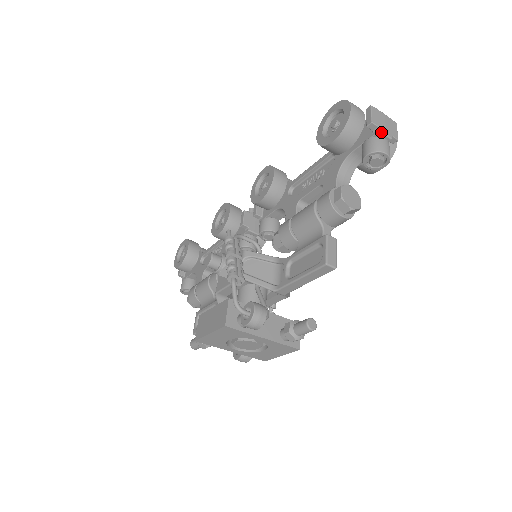
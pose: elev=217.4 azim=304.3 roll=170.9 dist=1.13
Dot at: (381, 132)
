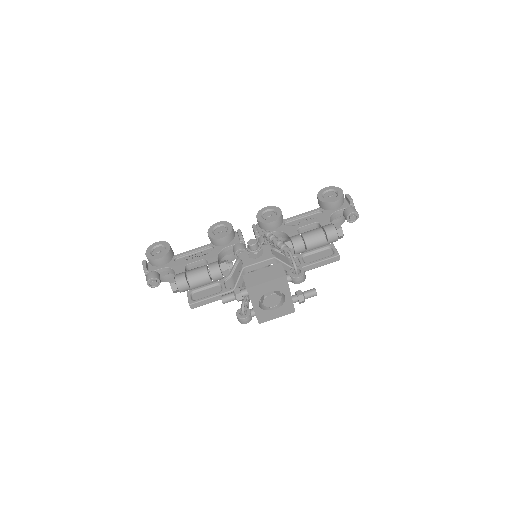
Dot at: (354, 206)
